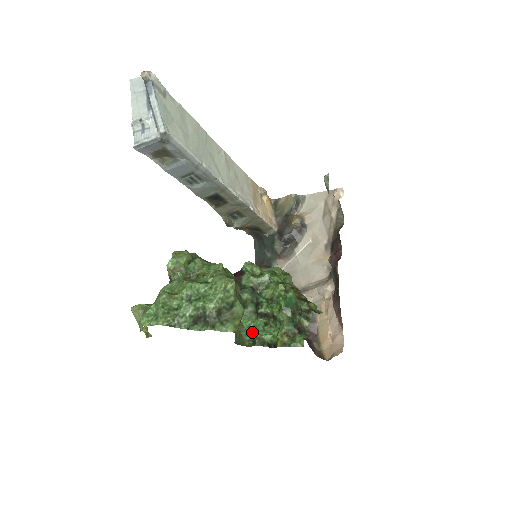
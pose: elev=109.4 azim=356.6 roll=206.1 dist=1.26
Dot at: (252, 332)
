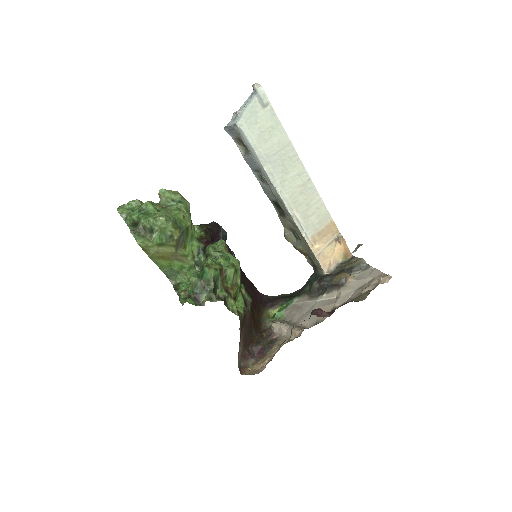
Dot at: occluded
